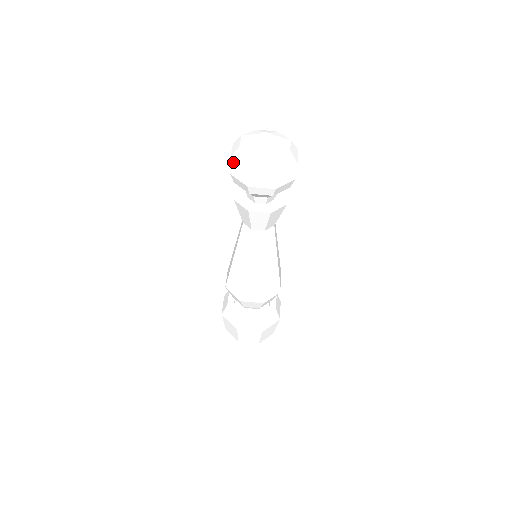
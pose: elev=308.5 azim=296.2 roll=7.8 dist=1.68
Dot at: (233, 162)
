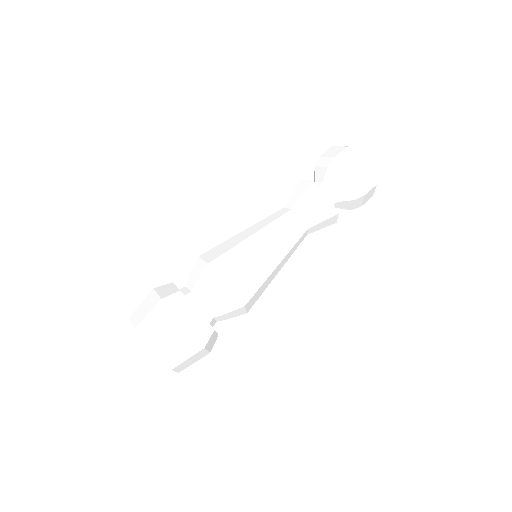
Dot at: (333, 148)
